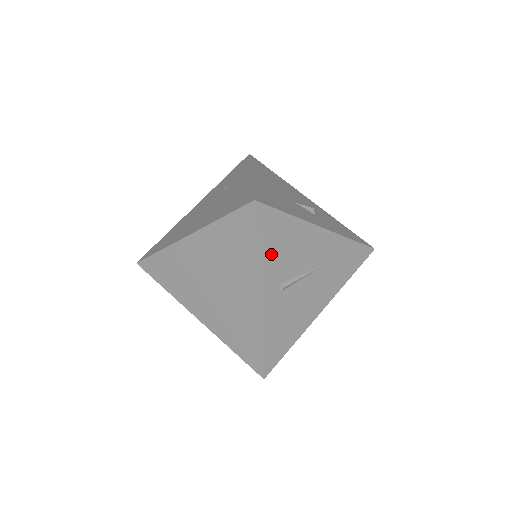
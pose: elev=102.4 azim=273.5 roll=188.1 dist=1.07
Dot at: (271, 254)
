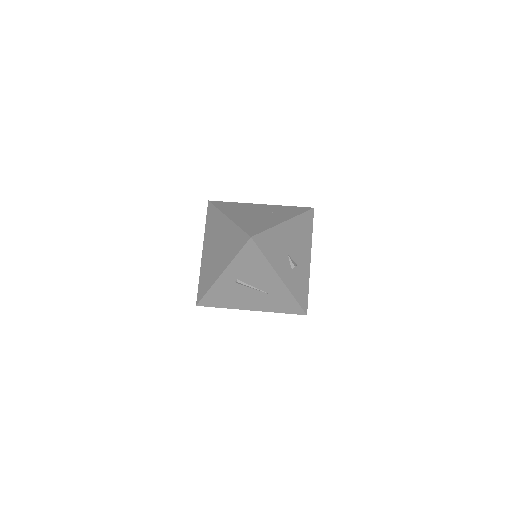
Dot at: (242, 264)
